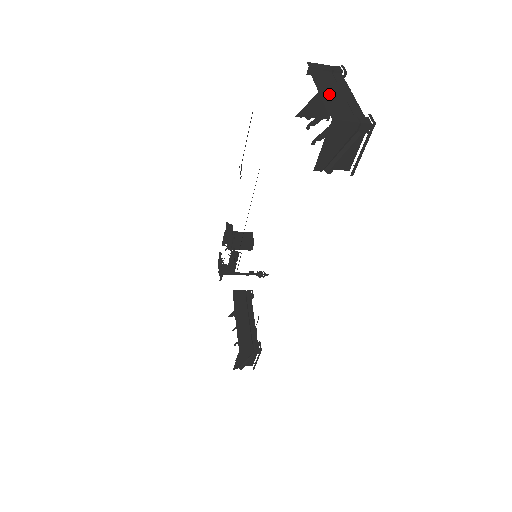
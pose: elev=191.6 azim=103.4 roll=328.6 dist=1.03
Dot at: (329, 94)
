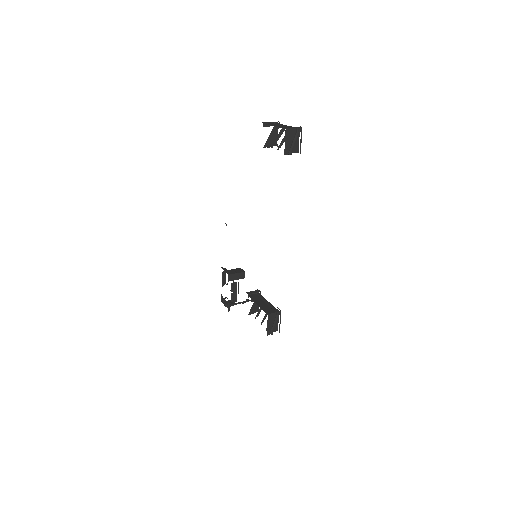
Dot at: (278, 126)
